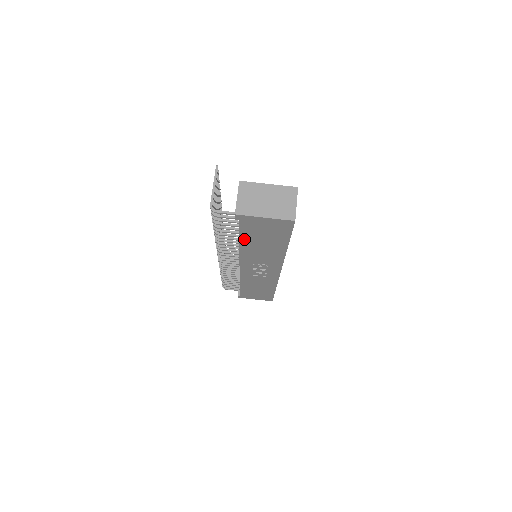
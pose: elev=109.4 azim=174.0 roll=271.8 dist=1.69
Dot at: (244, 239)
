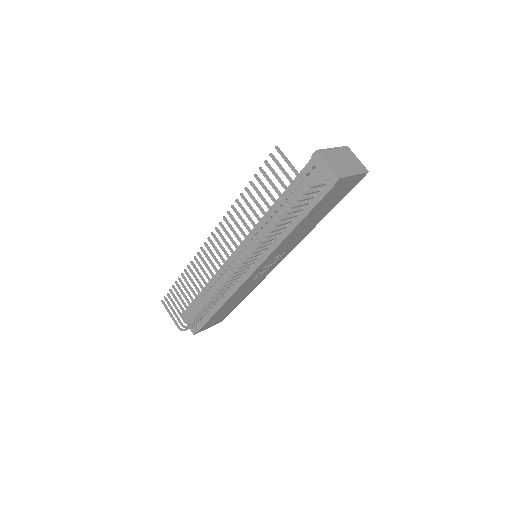
Dot at: (306, 218)
